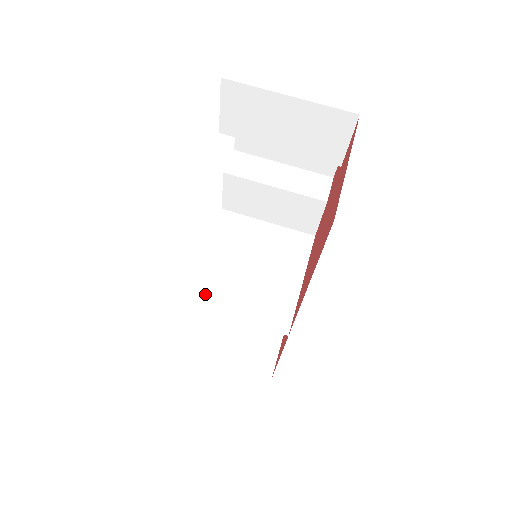
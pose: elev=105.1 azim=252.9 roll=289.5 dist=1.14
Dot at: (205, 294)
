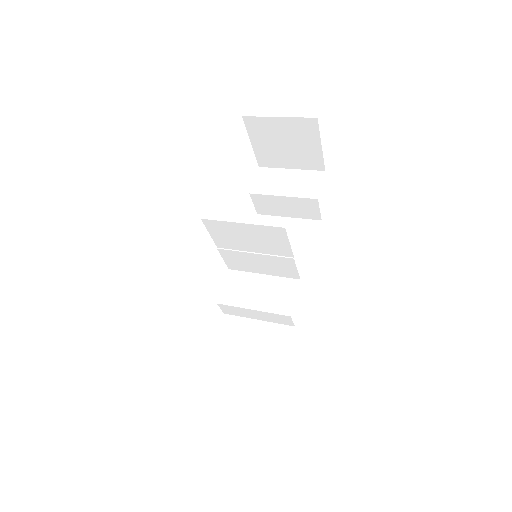
Dot at: (219, 228)
